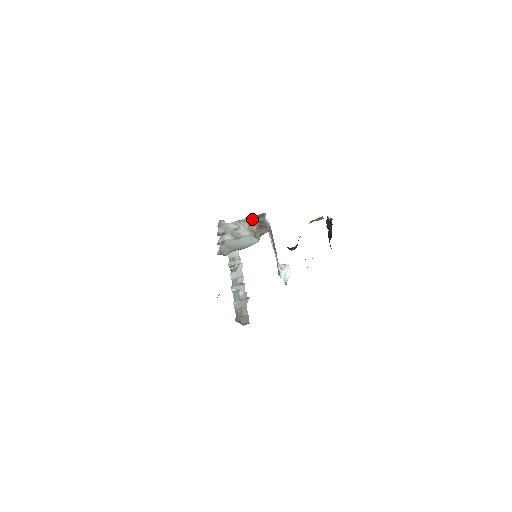
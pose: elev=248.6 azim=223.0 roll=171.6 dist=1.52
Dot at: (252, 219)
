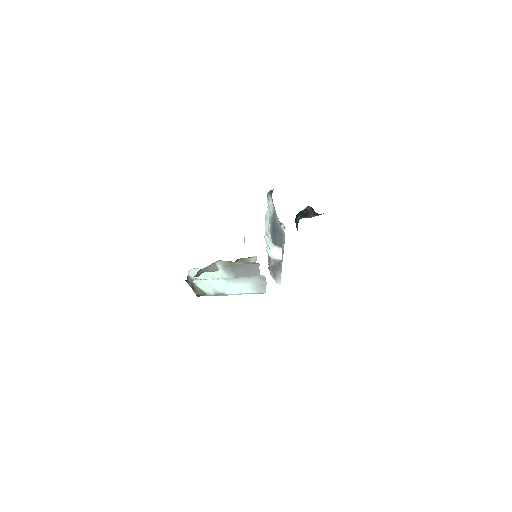
Dot at: occluded
